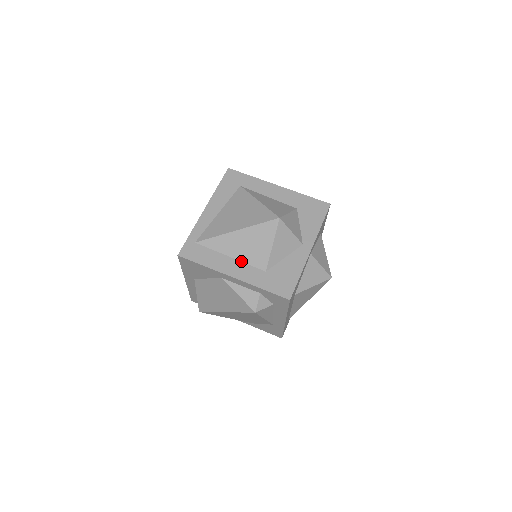
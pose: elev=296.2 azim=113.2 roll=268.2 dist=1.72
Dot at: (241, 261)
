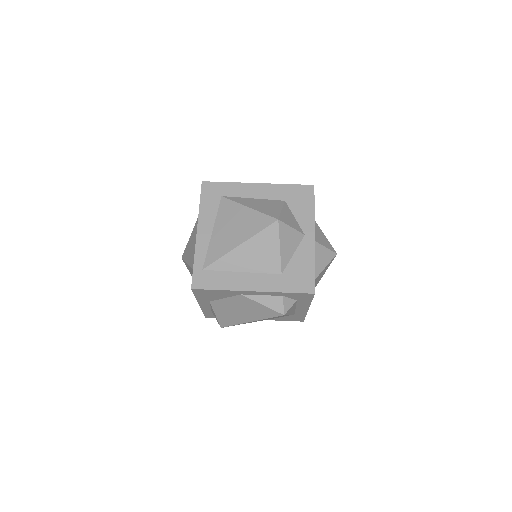
Dot at: (254, 272)
